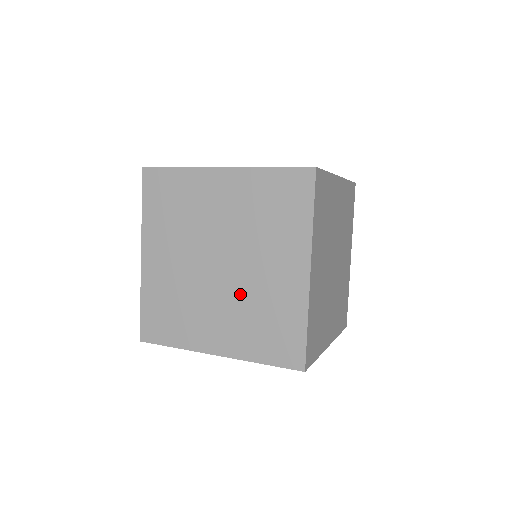
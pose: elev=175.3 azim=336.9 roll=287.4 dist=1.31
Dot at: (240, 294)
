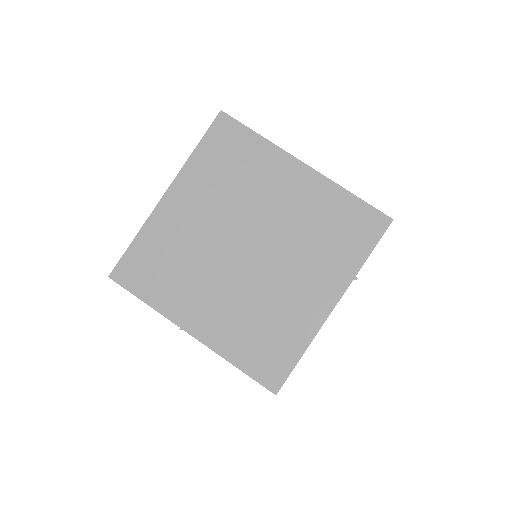
Dot at: (289, 243)
